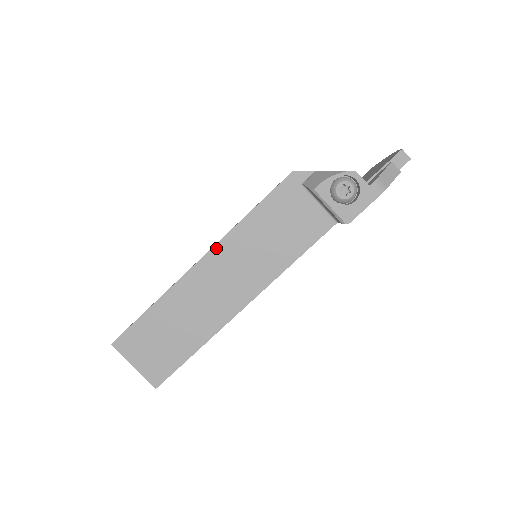
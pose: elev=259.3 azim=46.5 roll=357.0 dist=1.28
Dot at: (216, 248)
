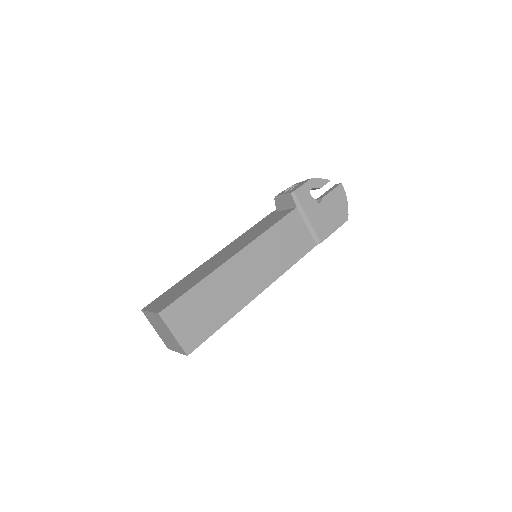
Dot at: (225, 248)
